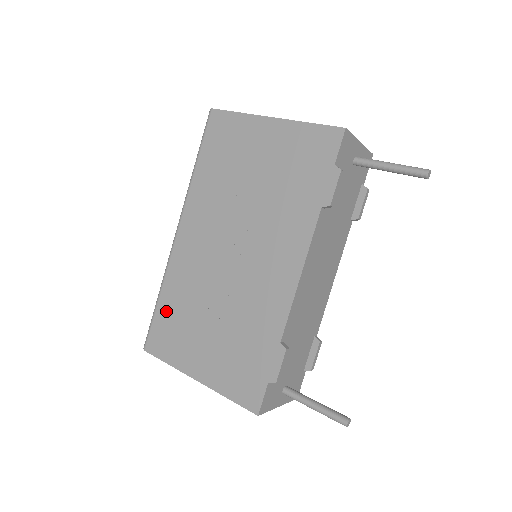
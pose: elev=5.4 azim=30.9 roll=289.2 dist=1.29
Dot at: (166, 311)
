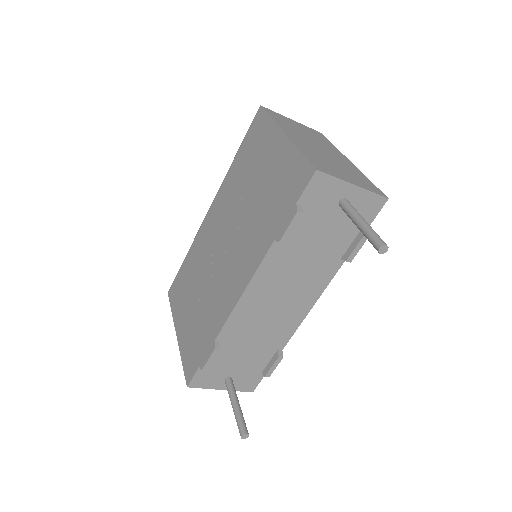
Dot at: (184, 271)
